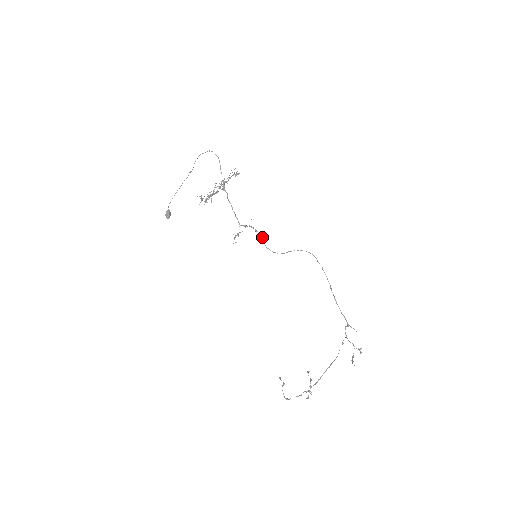
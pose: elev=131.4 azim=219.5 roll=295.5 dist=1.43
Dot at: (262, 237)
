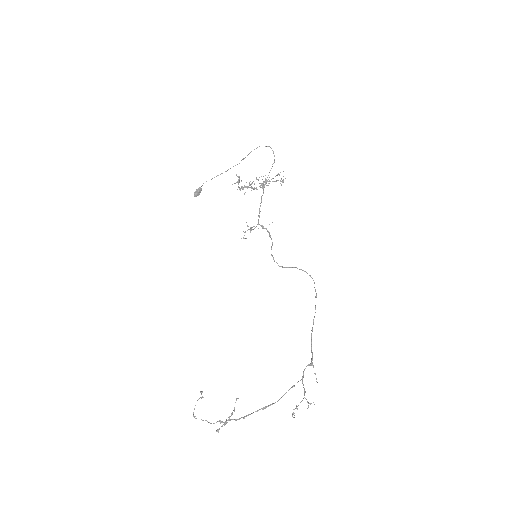
Dot at: (272, 243)
